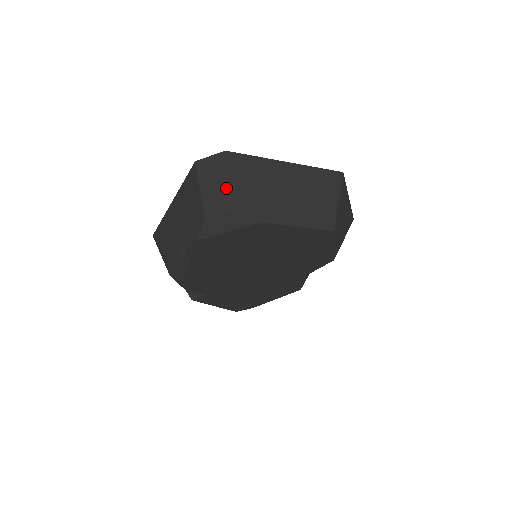
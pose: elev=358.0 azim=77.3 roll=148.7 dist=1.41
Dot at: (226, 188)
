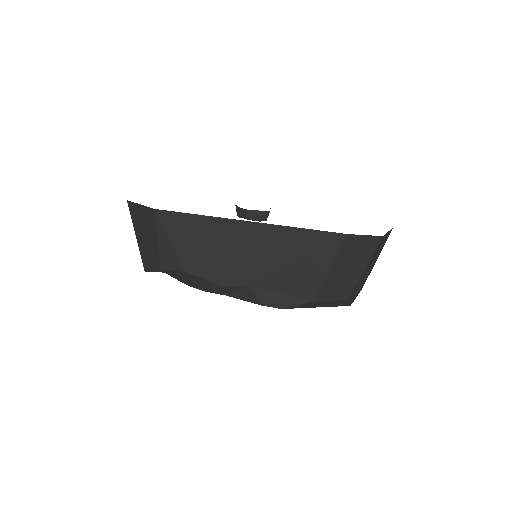
Dot at: (356, 276)
